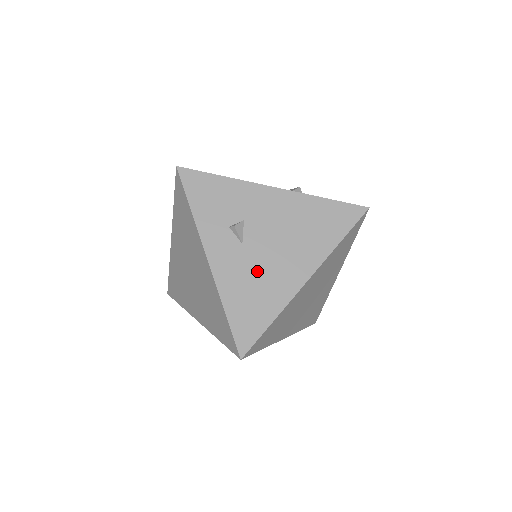
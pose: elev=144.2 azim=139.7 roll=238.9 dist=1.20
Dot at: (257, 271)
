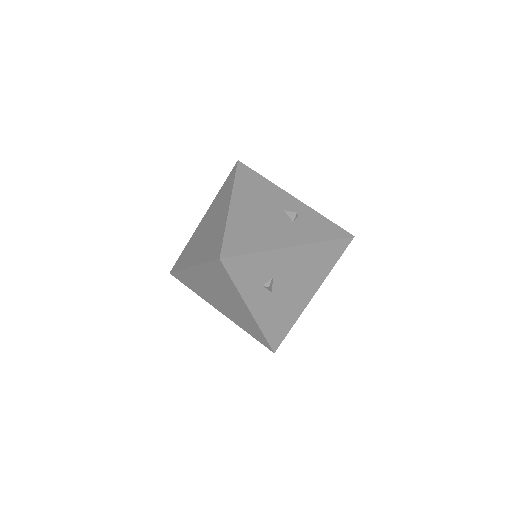
Dot at: (282, 305)
